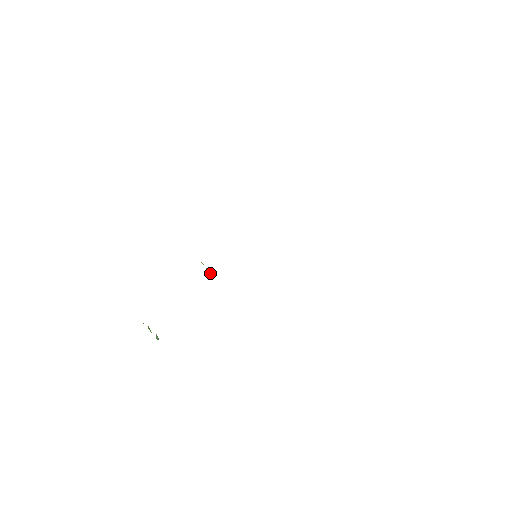
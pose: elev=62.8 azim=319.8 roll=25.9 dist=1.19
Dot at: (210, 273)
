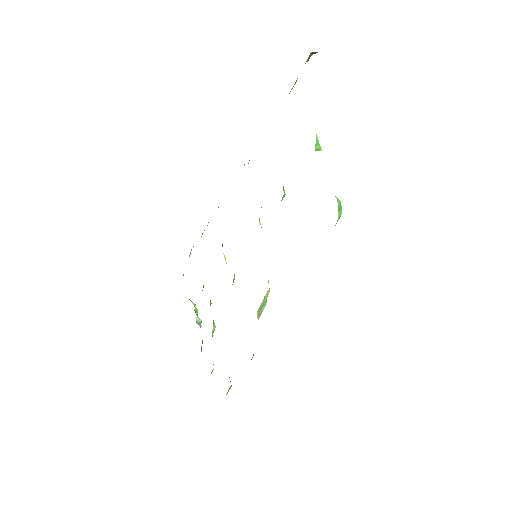
Dot at: occluded
